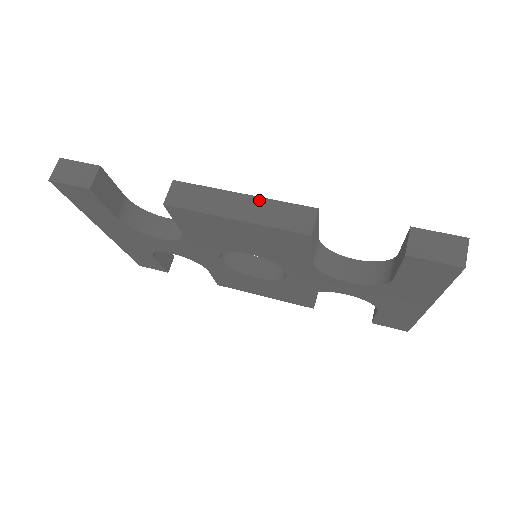
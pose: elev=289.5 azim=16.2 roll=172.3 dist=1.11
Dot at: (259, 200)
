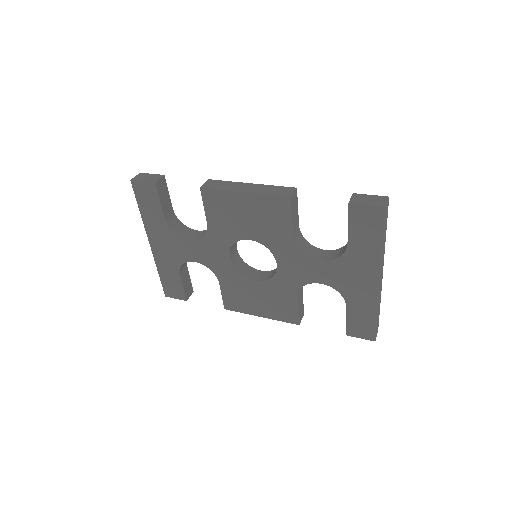
Dot at: (260, 185)
